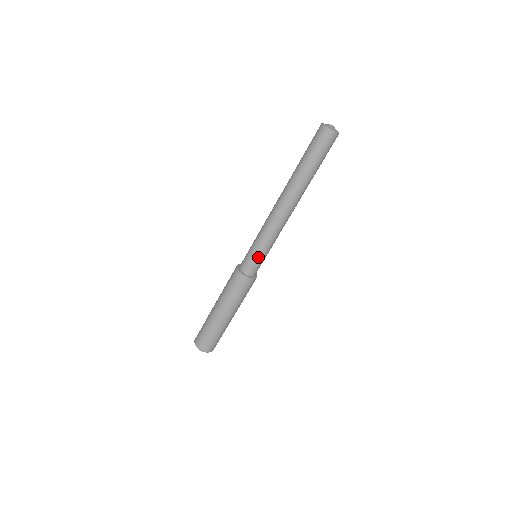
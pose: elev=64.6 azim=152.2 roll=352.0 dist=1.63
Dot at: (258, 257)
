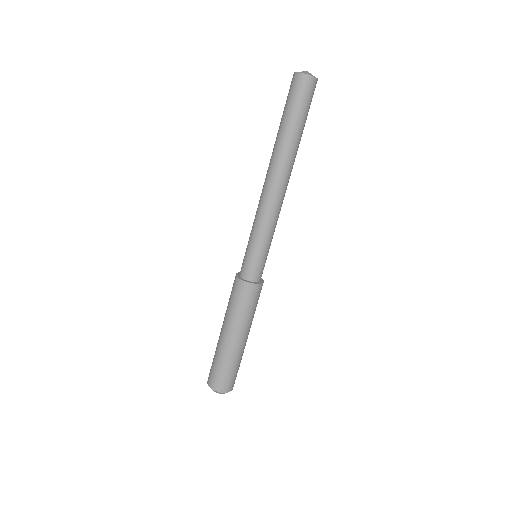
Dot at: (258, 255)
